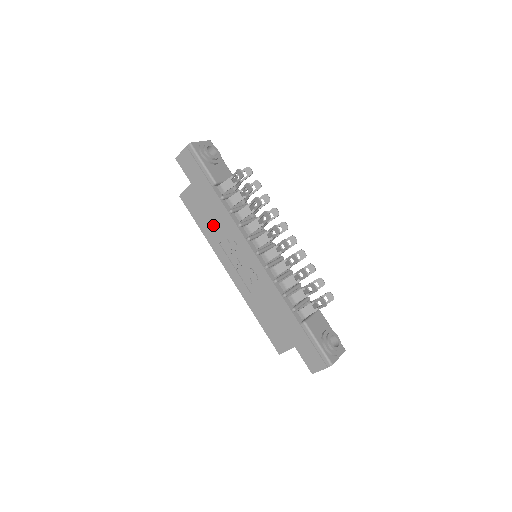
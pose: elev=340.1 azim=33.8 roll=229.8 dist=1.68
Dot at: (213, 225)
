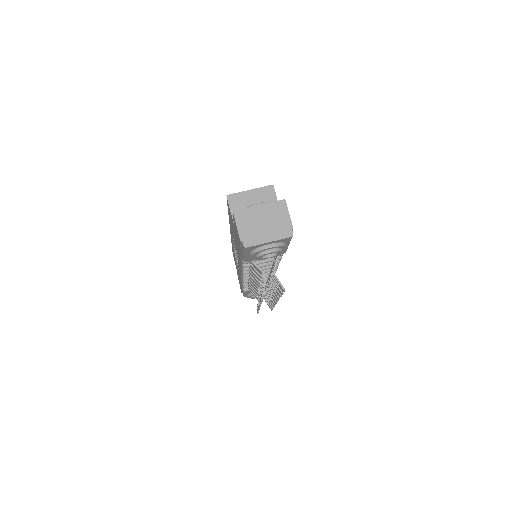
Dot at: (233, 235)
